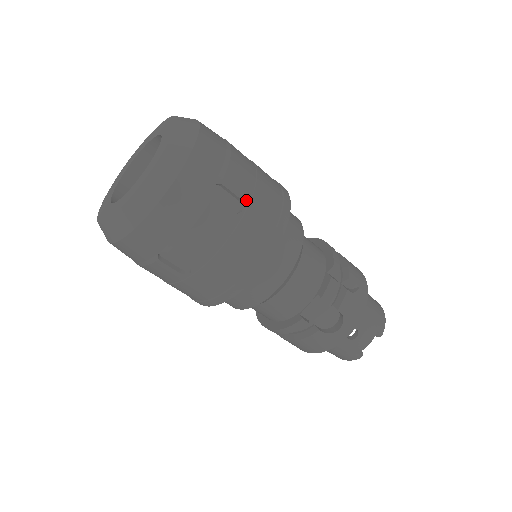
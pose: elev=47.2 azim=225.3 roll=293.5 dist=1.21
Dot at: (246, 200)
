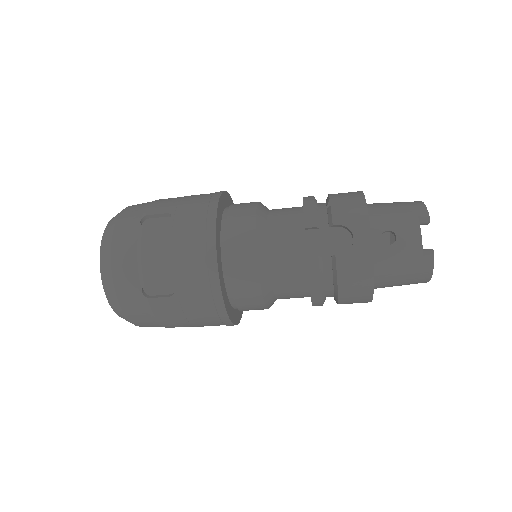
Dot at: (172, 211)
